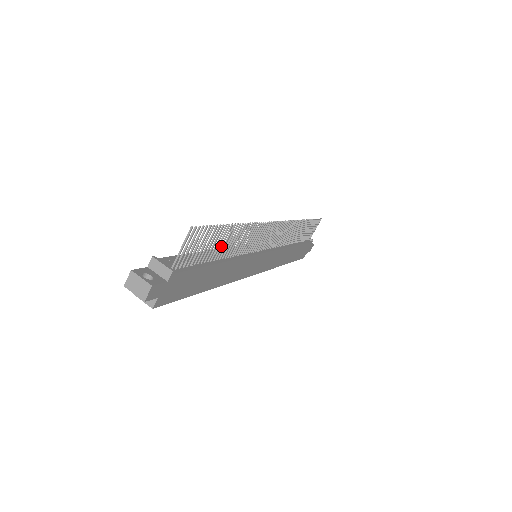
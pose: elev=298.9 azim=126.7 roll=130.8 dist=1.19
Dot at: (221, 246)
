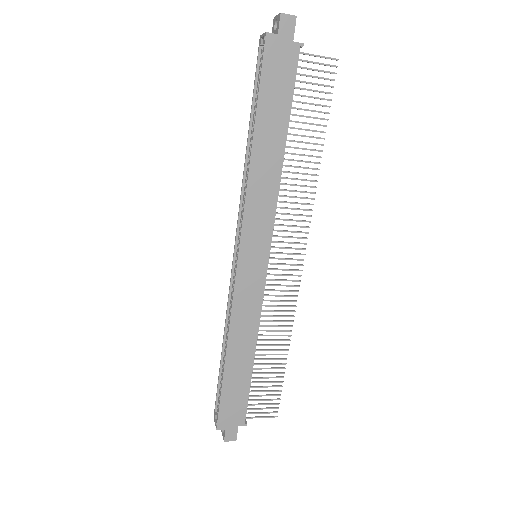
Dot at: (302, 135)
